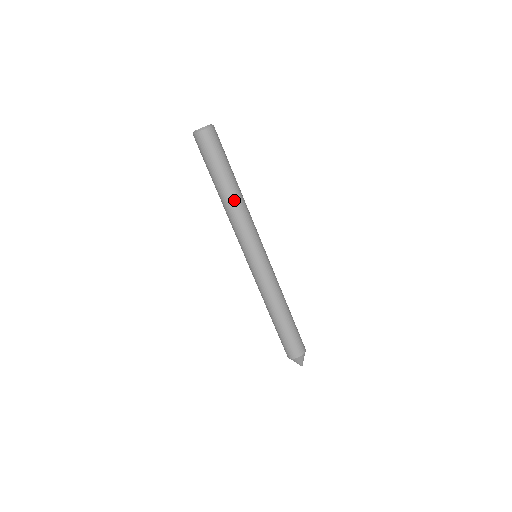
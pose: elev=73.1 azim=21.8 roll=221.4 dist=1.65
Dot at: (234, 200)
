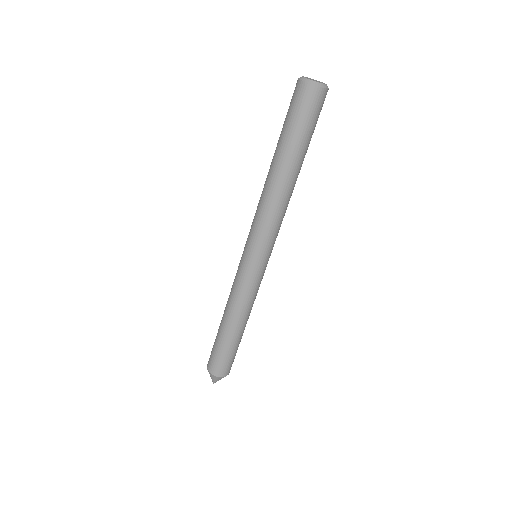
Dot at: (293, 188)
